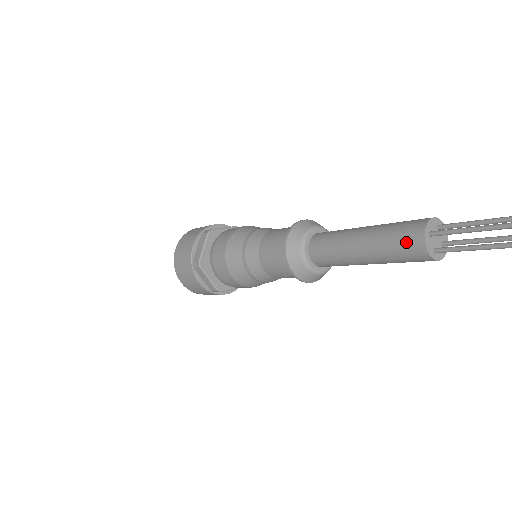
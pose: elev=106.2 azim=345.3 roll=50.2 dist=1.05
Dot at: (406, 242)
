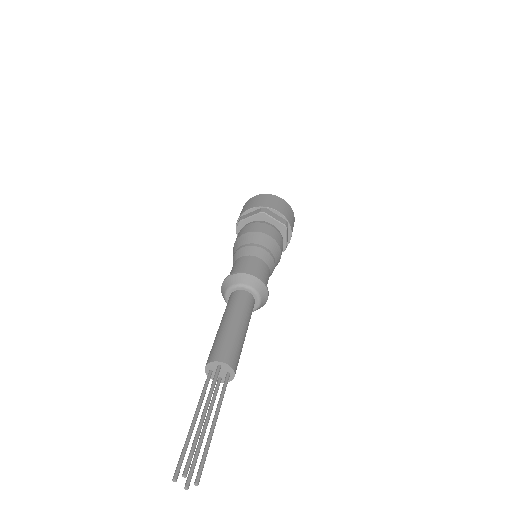
Dot at: occluded
